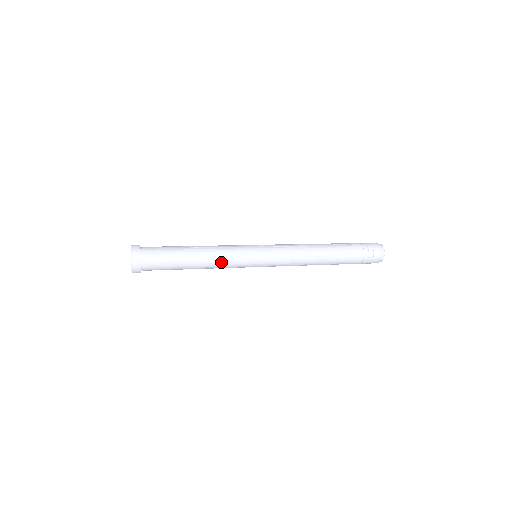
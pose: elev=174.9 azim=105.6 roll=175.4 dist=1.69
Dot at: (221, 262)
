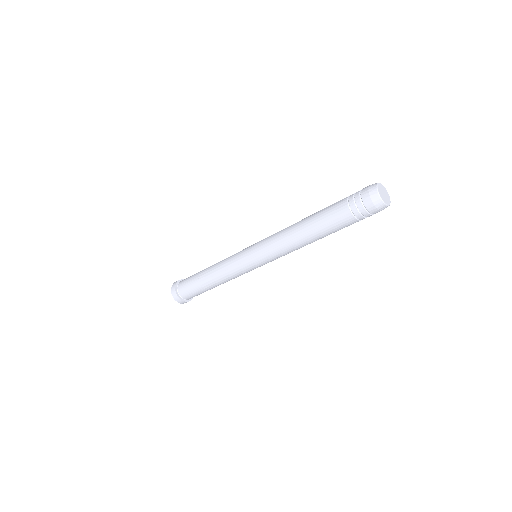
Dot at: (222, 263)
